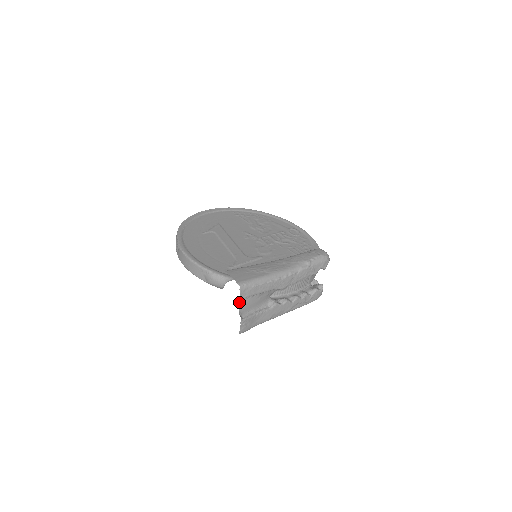
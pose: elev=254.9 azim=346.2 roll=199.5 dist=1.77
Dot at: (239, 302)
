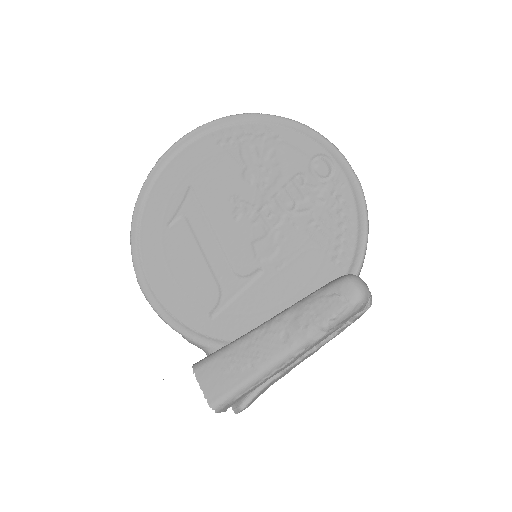
Dot at: (224, 411)
